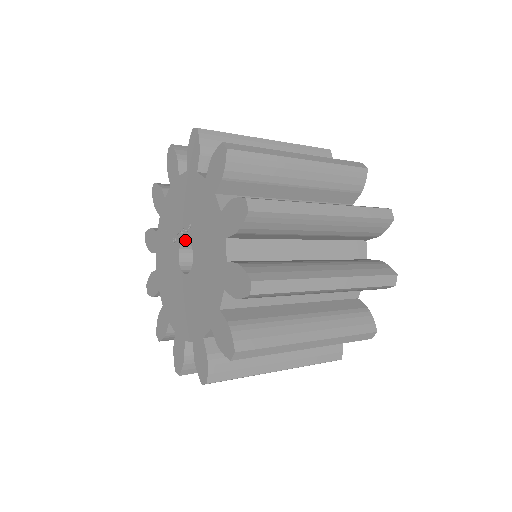
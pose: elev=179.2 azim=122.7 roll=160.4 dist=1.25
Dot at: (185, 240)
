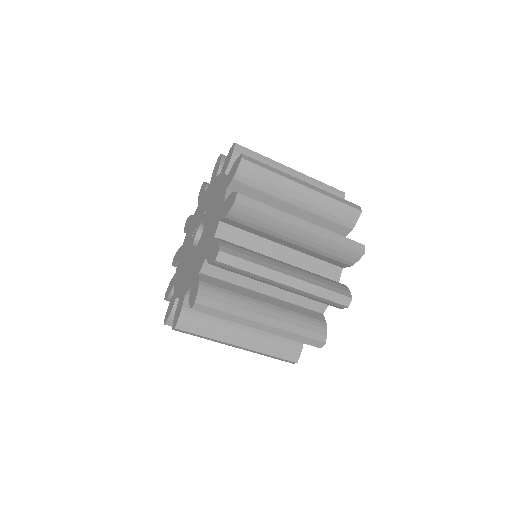
Dot at: (200, 228)
